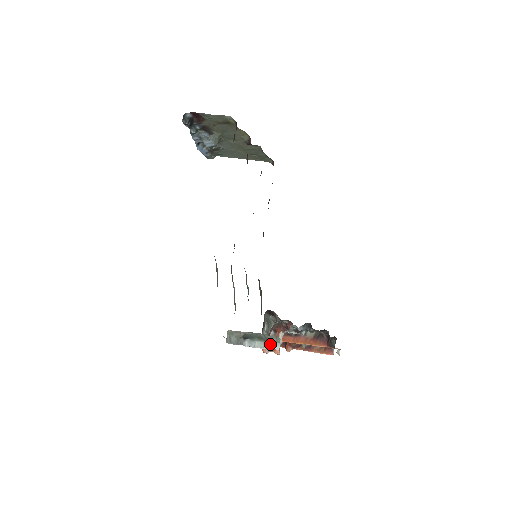
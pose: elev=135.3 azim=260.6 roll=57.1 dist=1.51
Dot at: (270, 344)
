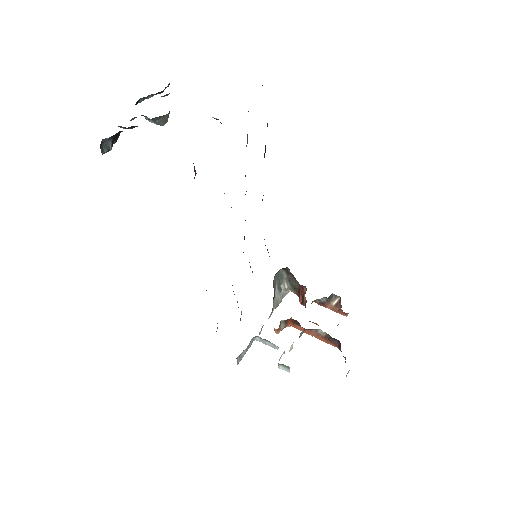
Dot at: (280, 366)
